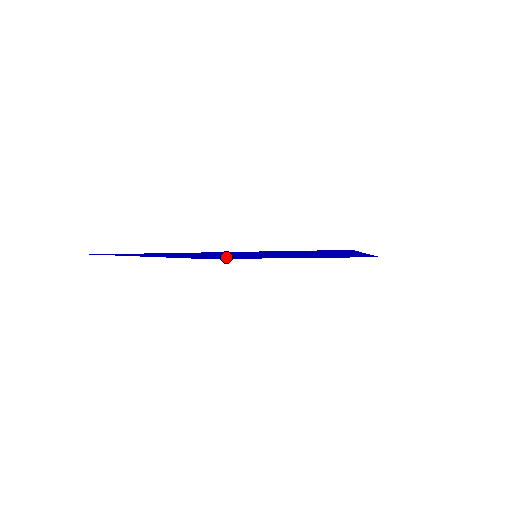
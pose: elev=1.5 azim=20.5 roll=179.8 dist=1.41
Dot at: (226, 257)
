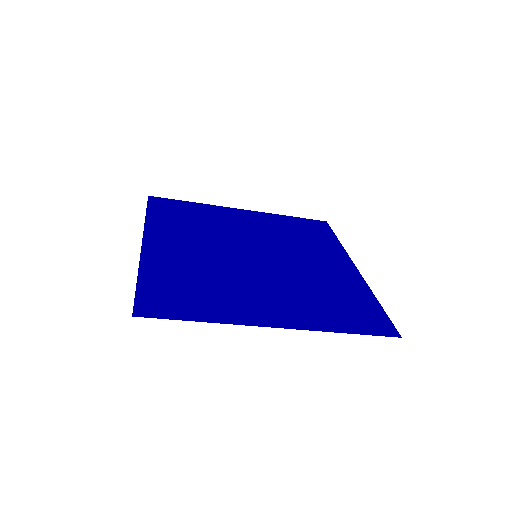
Dot at: (285, 236)
